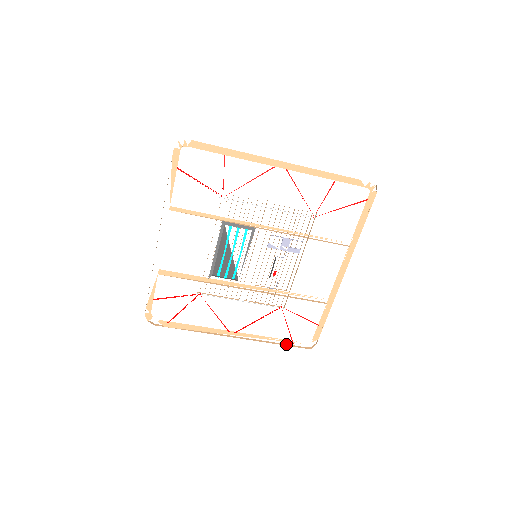
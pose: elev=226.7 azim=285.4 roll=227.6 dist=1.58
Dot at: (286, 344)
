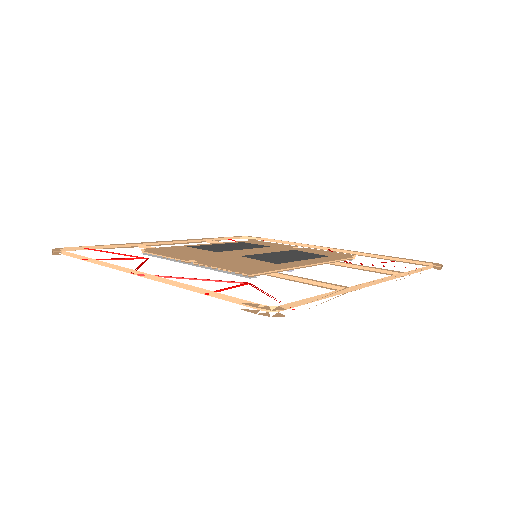
Dot at: (401, 258)
